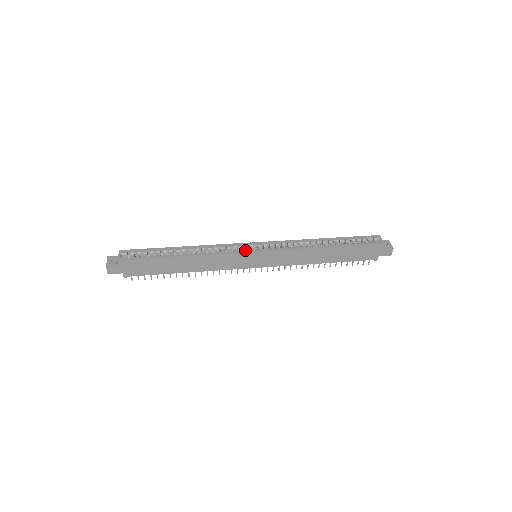
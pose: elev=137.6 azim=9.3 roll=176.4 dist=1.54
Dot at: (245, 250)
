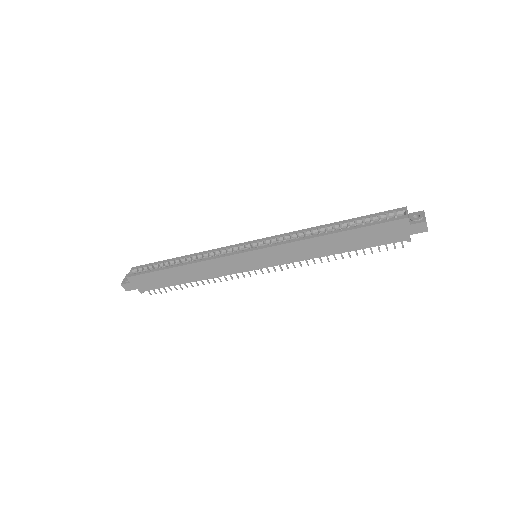
Dot at: occluded
